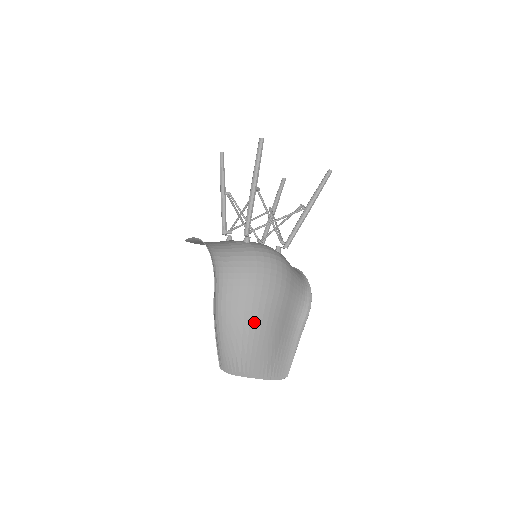
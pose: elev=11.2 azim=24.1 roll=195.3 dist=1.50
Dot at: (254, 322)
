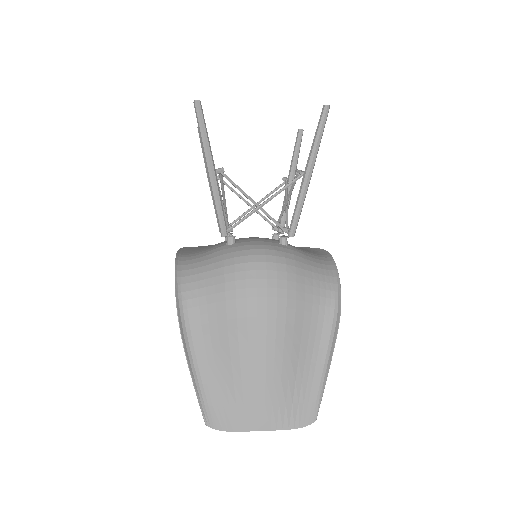
Dot at: (246, 357)
